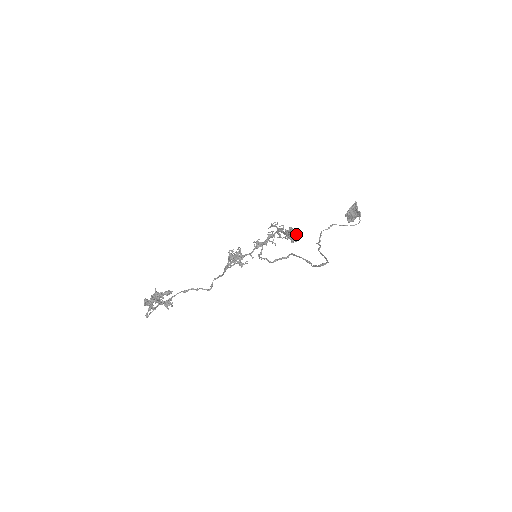
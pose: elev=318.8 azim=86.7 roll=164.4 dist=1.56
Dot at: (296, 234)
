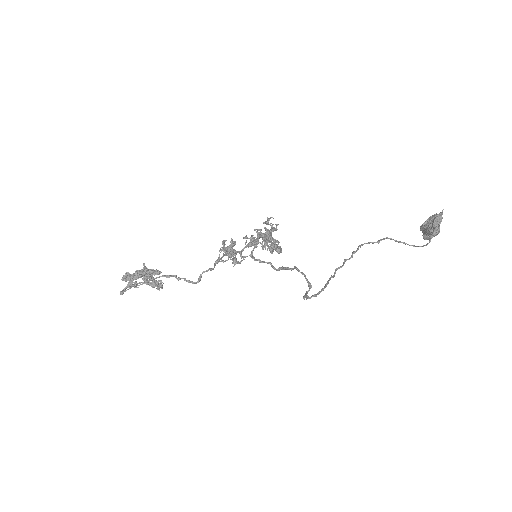
Dot at: (274, 242)
